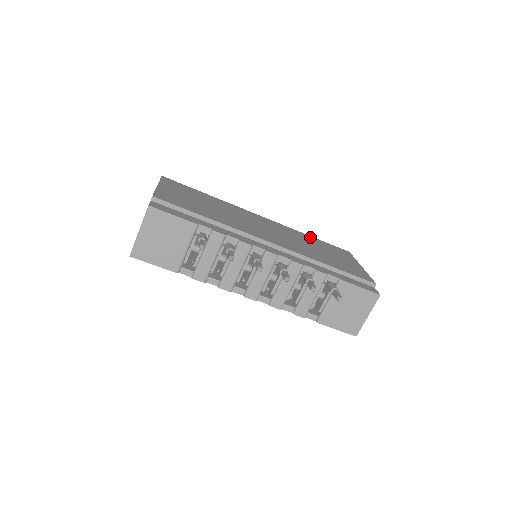
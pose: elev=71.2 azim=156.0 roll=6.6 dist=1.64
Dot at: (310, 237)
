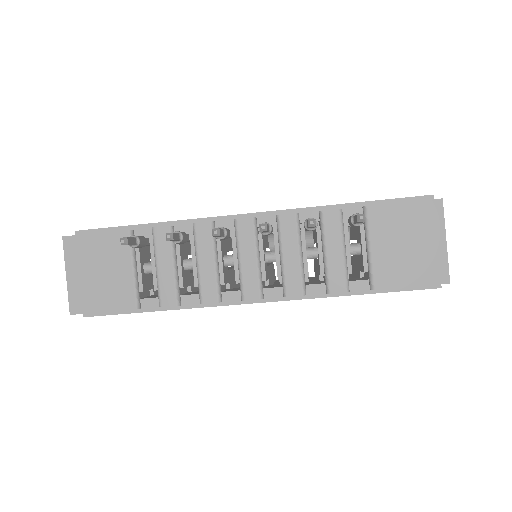
Dot at: occluded
